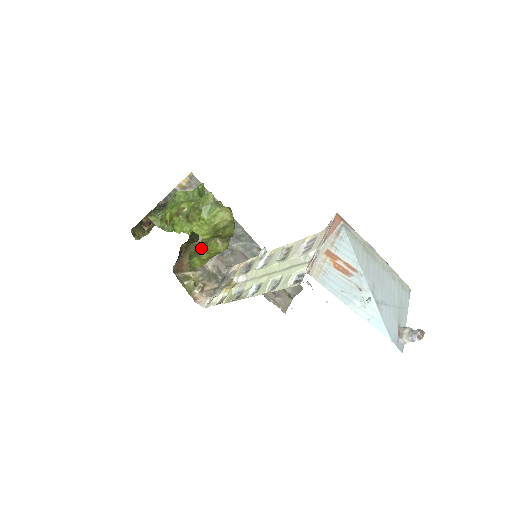
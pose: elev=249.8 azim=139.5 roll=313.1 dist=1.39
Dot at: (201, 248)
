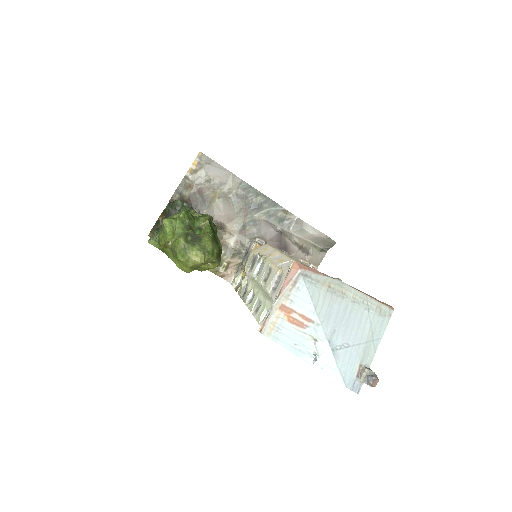
Dot at: occluded
